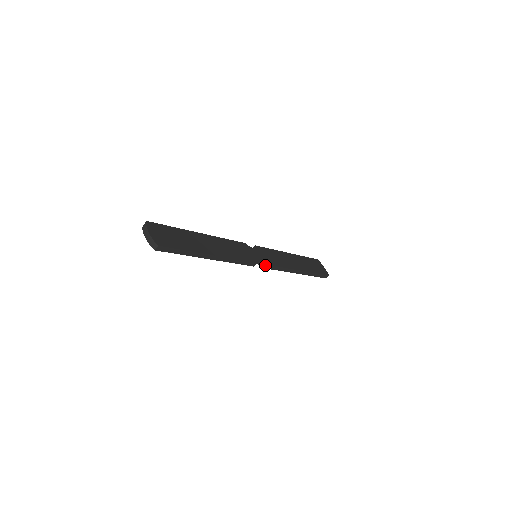
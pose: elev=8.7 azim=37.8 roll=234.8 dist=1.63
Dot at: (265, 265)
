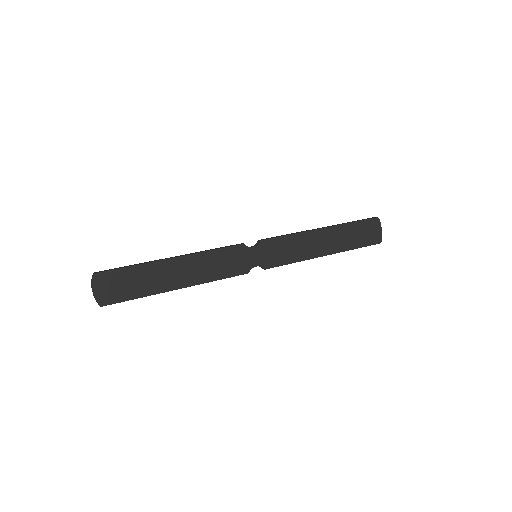
Dot at: occluded
